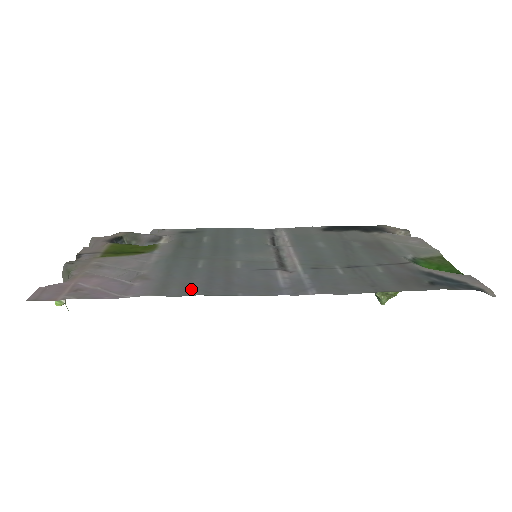
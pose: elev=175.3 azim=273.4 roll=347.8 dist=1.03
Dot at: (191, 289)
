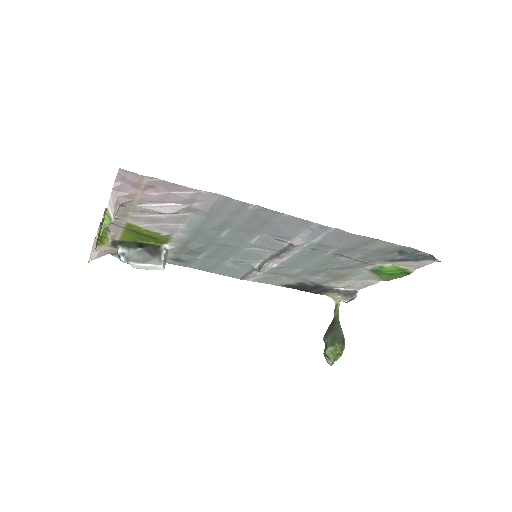
Dot at: (245, 209)
